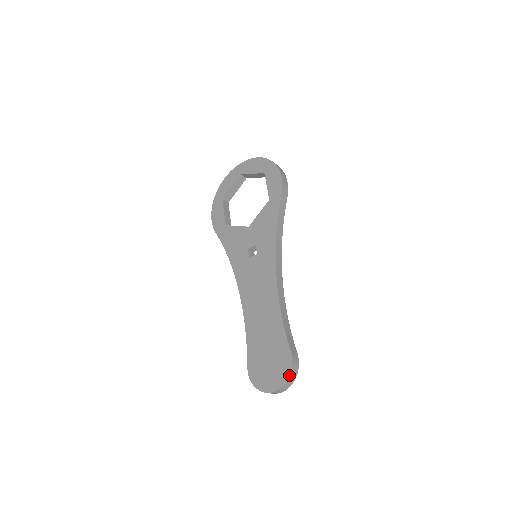
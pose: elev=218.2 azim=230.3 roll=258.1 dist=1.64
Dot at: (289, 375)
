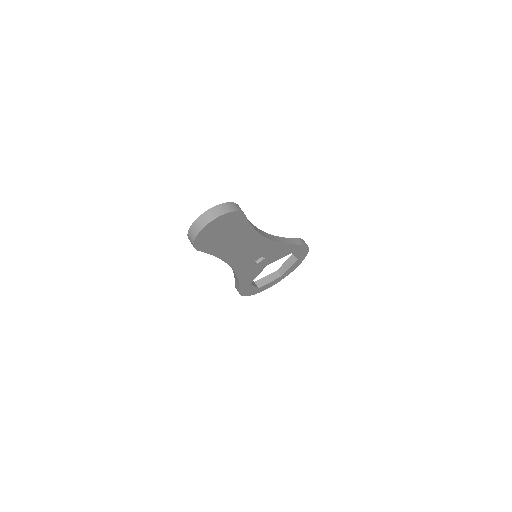
Dot at: (225, 203)
